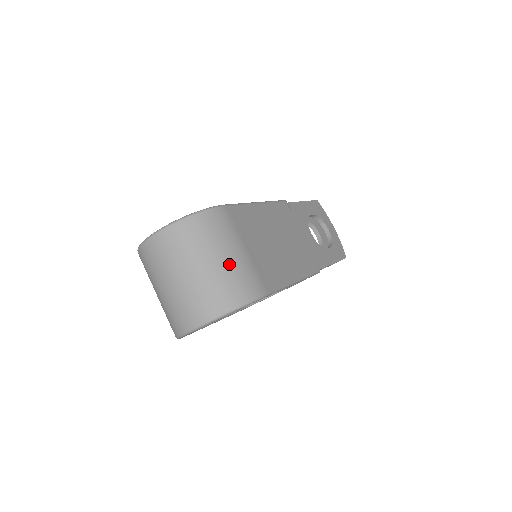
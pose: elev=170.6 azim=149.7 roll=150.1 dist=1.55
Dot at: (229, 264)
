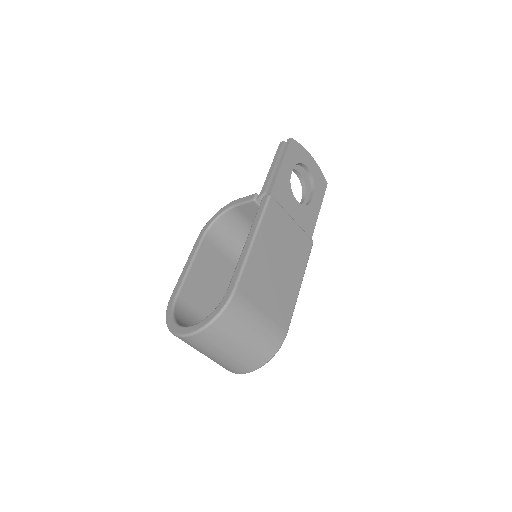
Dot at: (256, 337)
